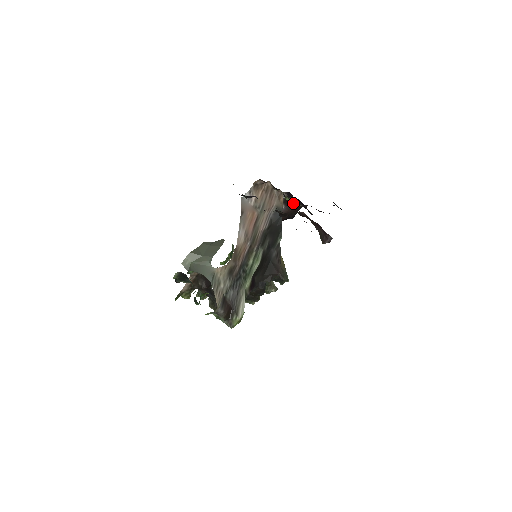
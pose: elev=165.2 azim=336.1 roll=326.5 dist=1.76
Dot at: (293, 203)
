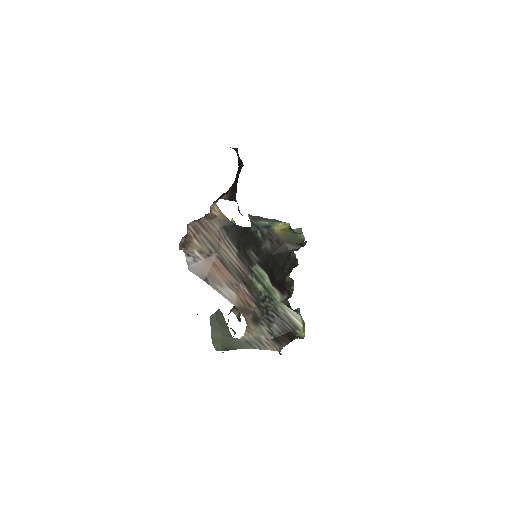
Dot at: occluded
